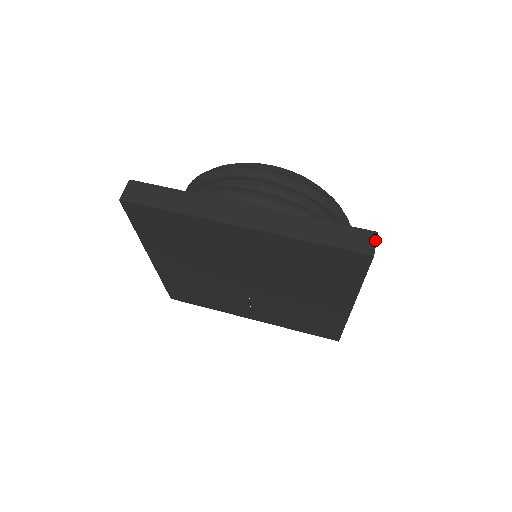
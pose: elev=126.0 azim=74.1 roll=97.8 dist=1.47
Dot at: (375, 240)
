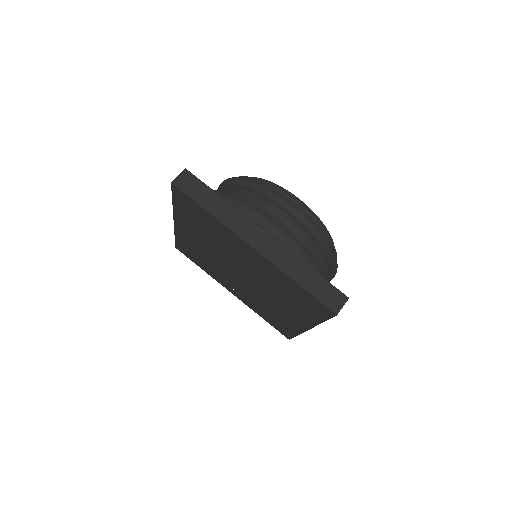
Dot at: (344, 303)
